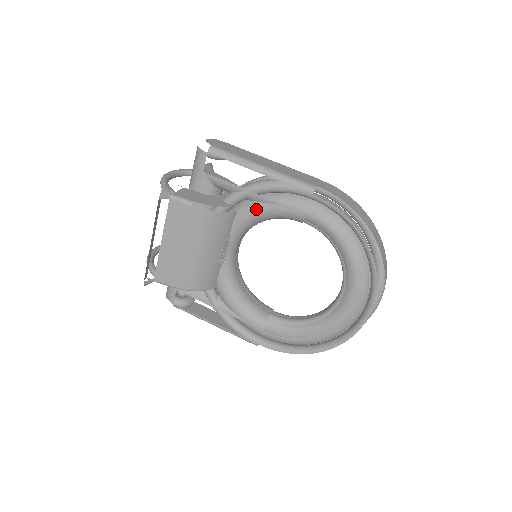
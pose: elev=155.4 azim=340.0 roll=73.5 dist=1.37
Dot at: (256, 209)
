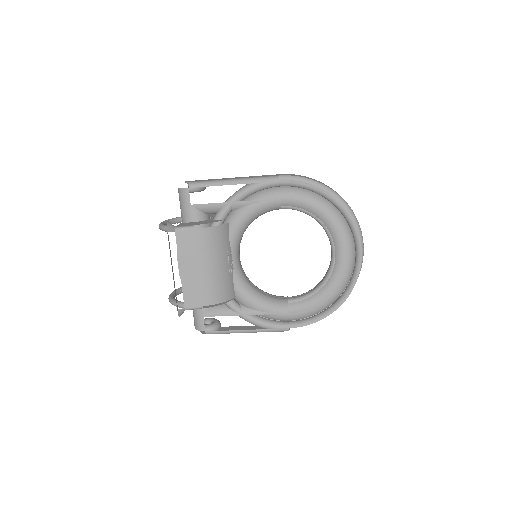
Dot at: (242, 214)
